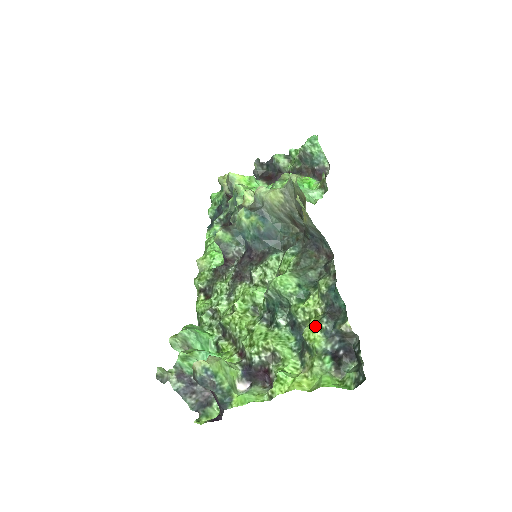
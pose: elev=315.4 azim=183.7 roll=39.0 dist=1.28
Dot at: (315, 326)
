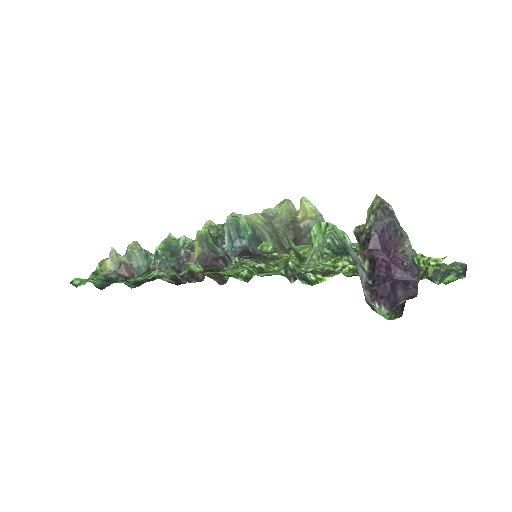
Dot at: occluded
